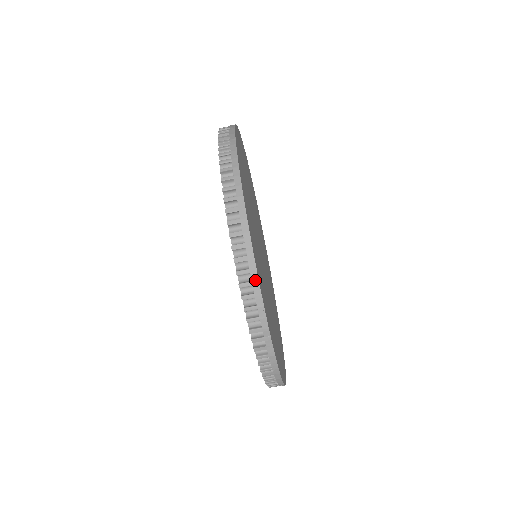
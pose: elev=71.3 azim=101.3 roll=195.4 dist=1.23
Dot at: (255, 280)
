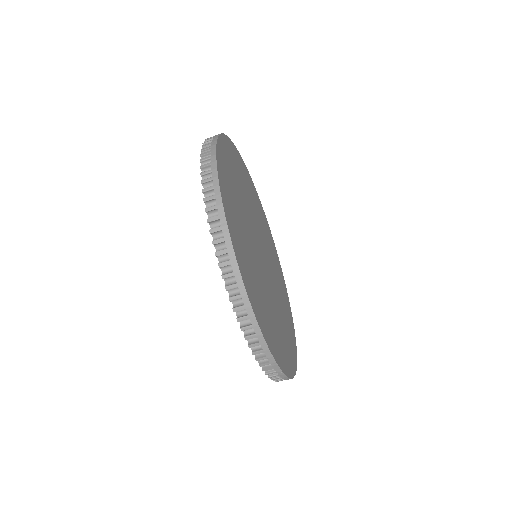
Dot at: (281, 374)
